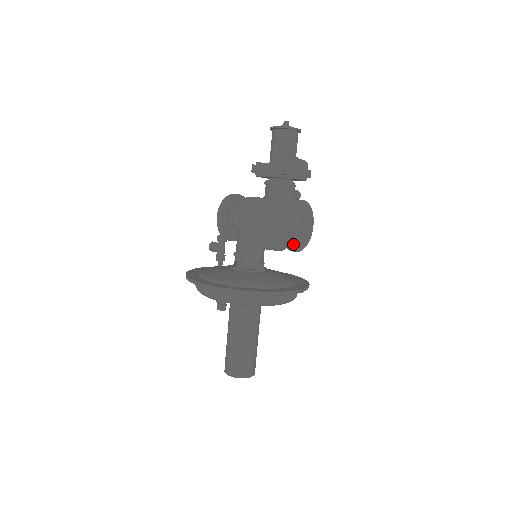
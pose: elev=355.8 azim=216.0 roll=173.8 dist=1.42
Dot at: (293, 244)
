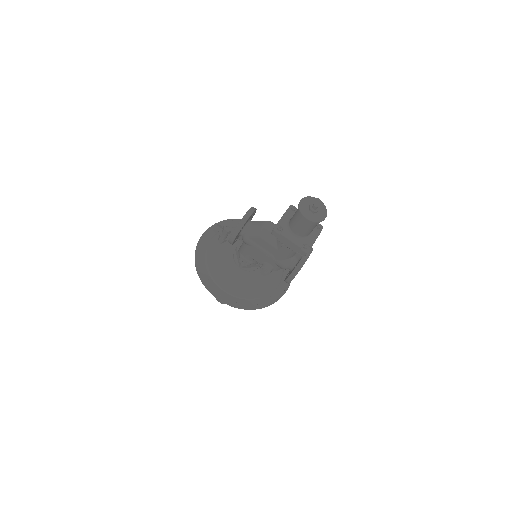
Dot at: occluded
